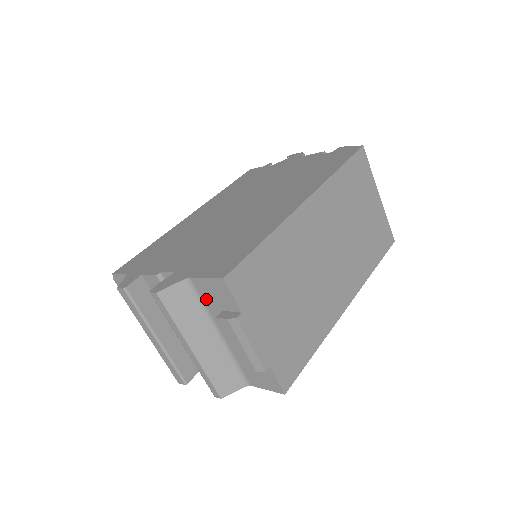
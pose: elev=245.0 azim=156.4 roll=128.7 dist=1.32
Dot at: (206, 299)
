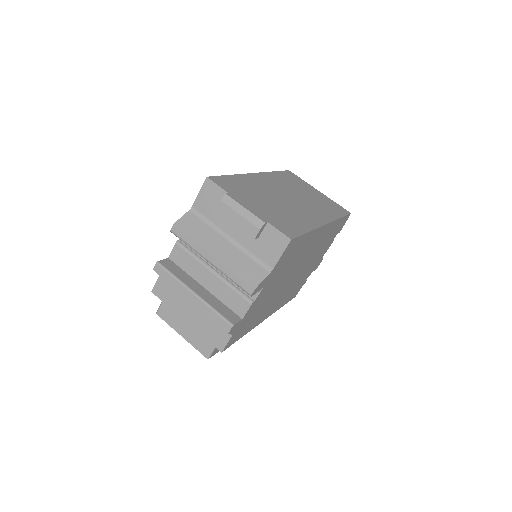
Dot at: (207, 213)
